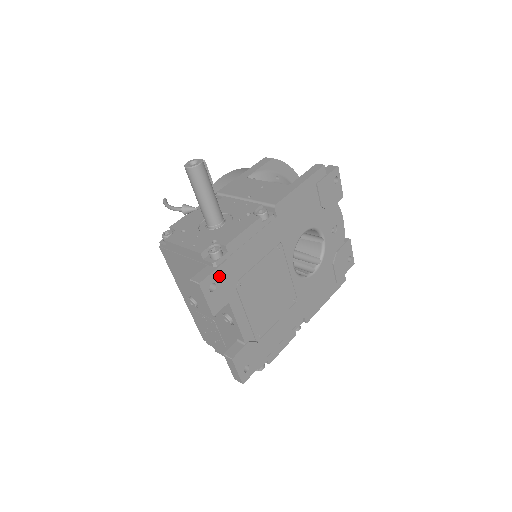
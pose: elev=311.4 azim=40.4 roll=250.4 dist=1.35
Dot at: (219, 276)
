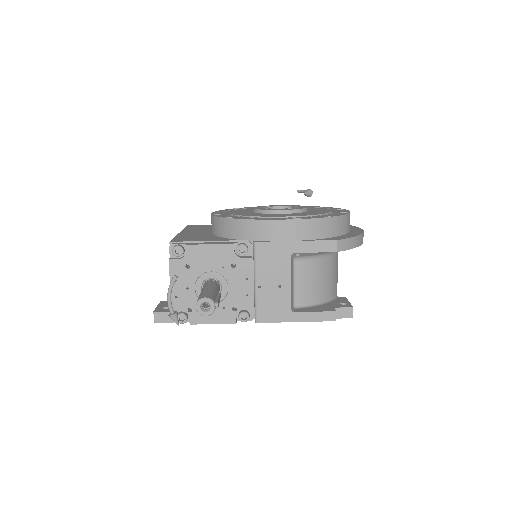
Dot at: occluded
